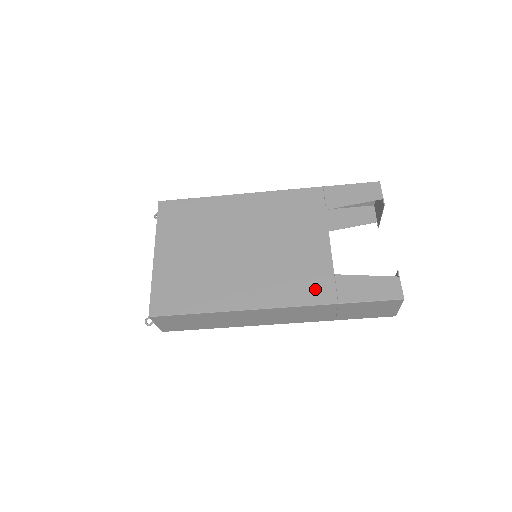
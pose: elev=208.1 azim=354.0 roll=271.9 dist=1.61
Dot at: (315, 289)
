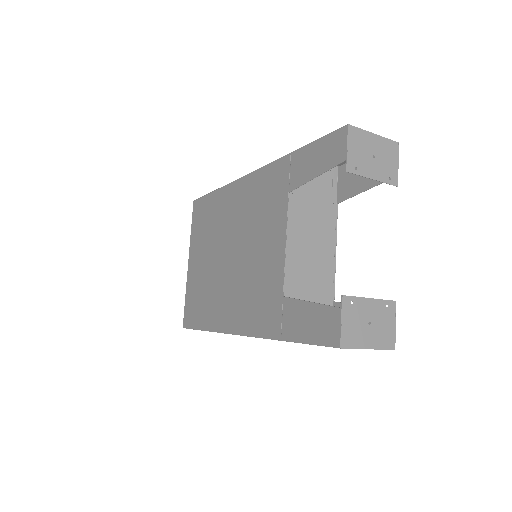
Dot at: (266, 316)
